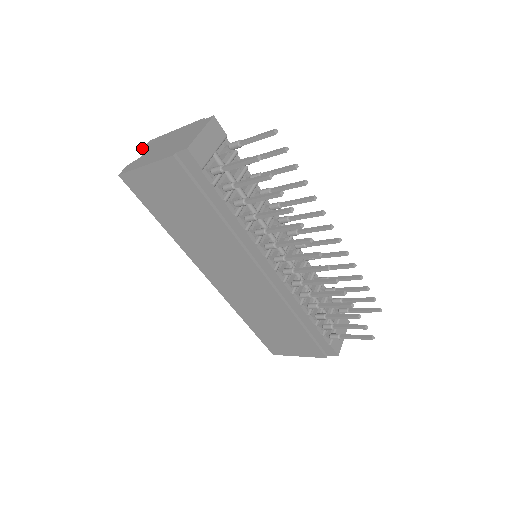
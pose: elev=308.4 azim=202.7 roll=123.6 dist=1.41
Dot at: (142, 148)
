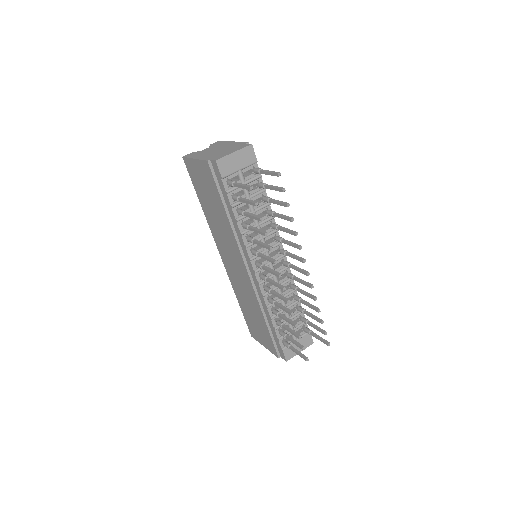
Dot at: (211, 144)
